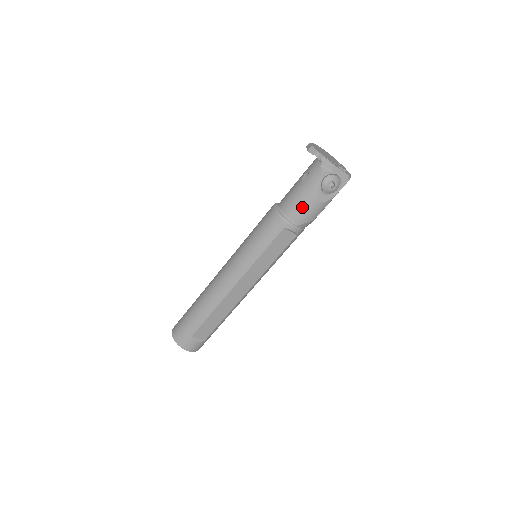
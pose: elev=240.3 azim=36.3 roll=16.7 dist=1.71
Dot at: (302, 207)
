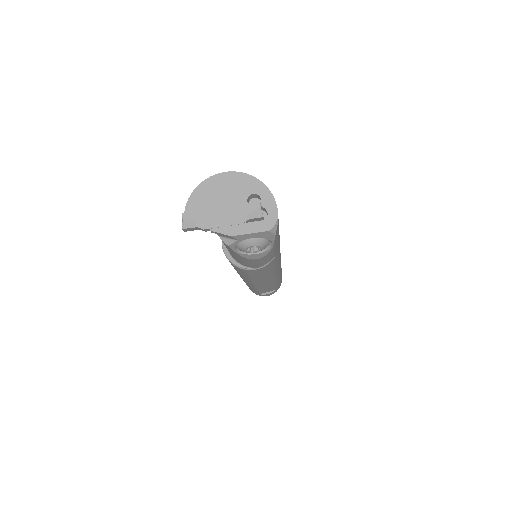
Dot at: (243, 262)
